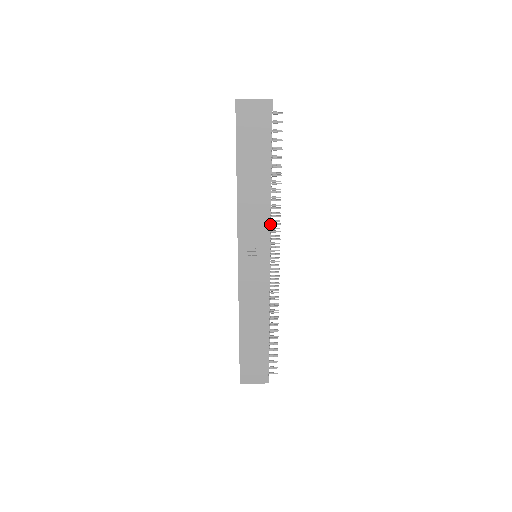
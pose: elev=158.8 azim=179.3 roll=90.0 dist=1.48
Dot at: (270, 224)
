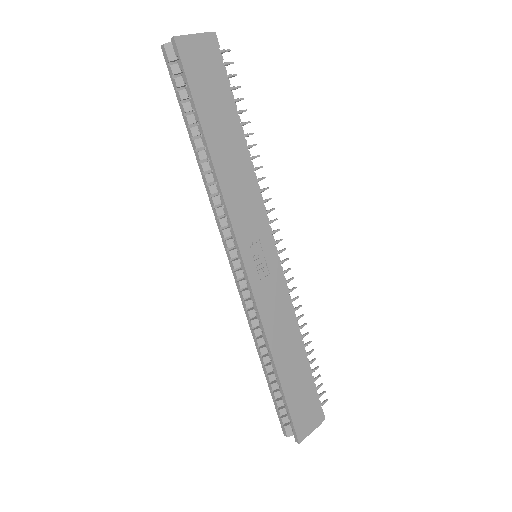
Dot at: (261, 203)
